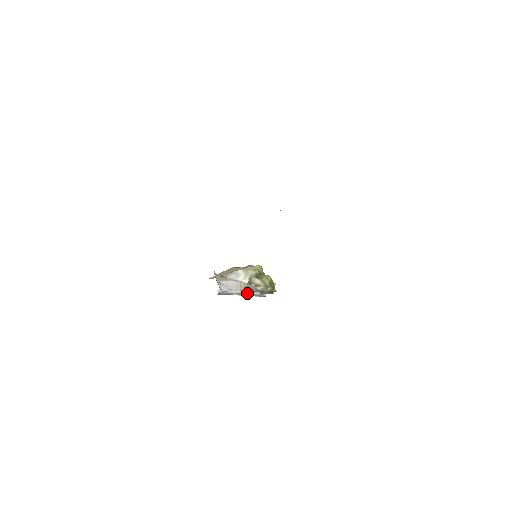
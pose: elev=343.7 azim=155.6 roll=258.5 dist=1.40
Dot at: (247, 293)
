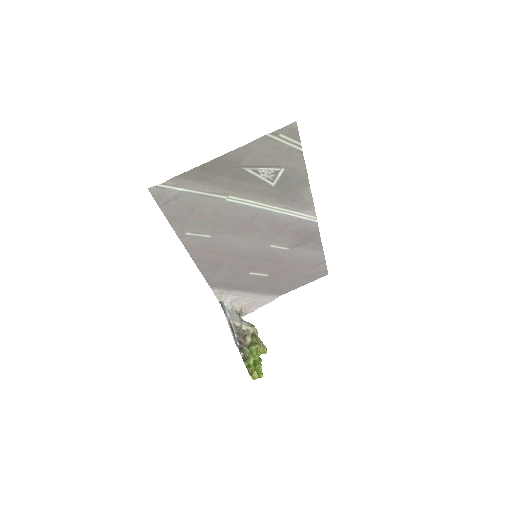
Dot at: (233, 327)
